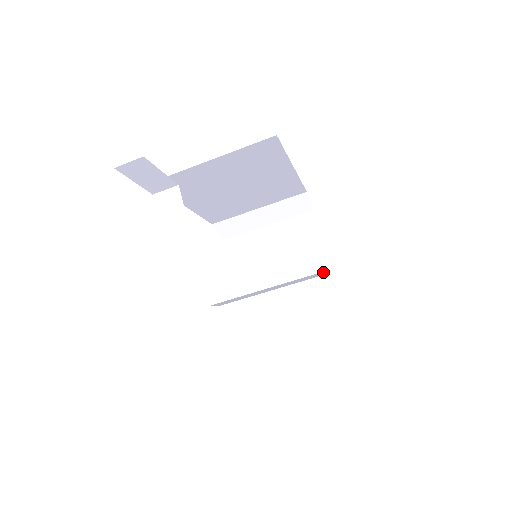
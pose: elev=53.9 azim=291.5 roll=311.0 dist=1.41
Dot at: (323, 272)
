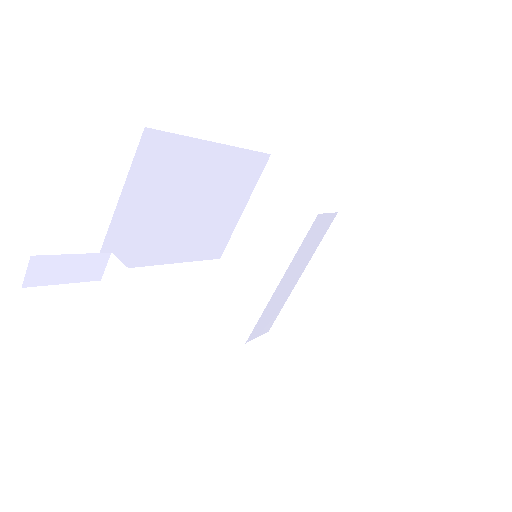
Dot at: (321, 216)
